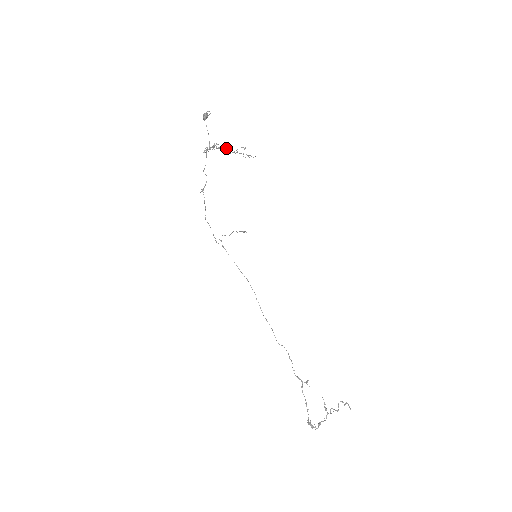
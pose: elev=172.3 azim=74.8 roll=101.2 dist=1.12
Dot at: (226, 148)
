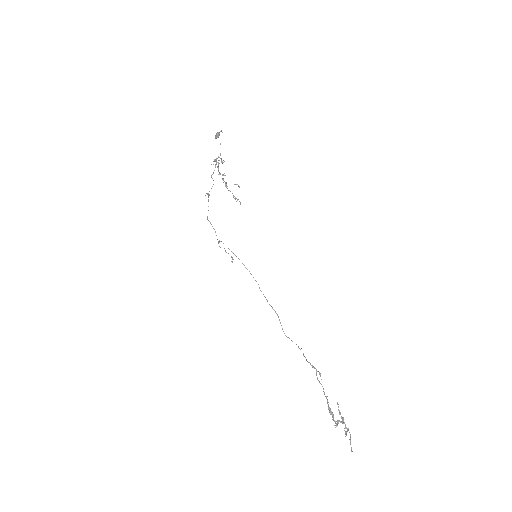
Dot at: occluded
